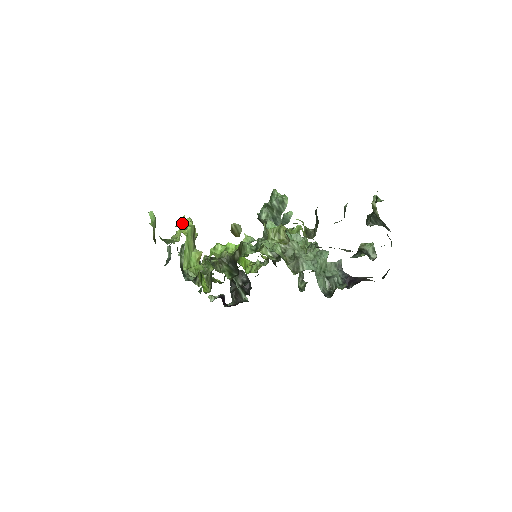
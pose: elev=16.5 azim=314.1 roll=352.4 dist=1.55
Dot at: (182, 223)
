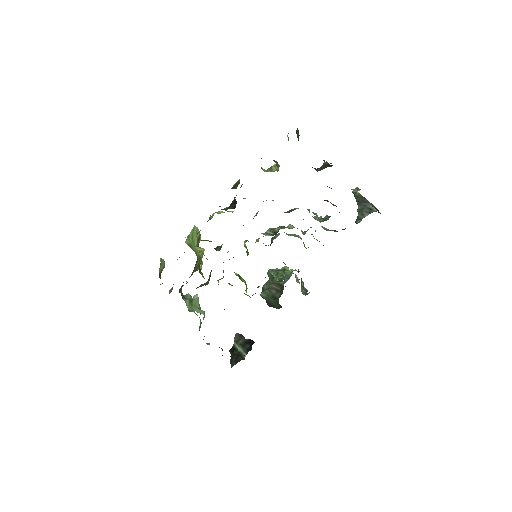
Dot at: occluded
